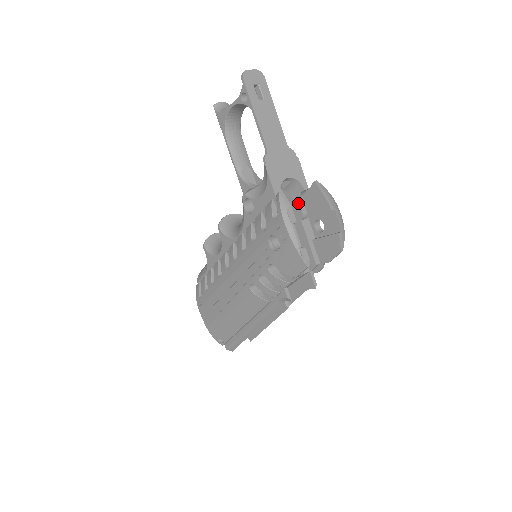
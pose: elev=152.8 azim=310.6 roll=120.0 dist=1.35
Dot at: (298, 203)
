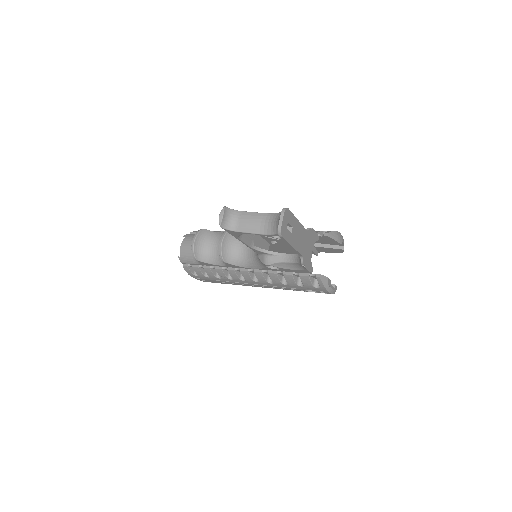
Dot at: occluded
